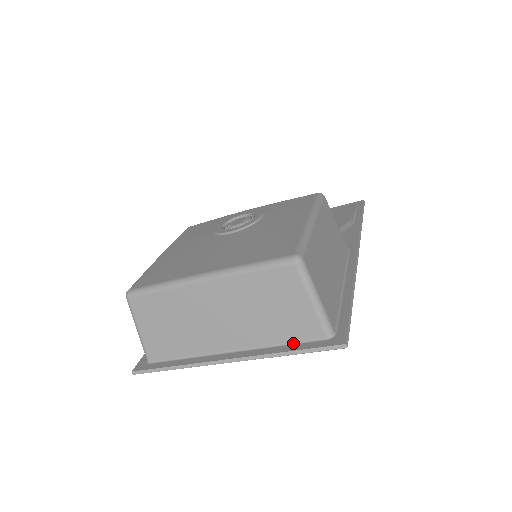
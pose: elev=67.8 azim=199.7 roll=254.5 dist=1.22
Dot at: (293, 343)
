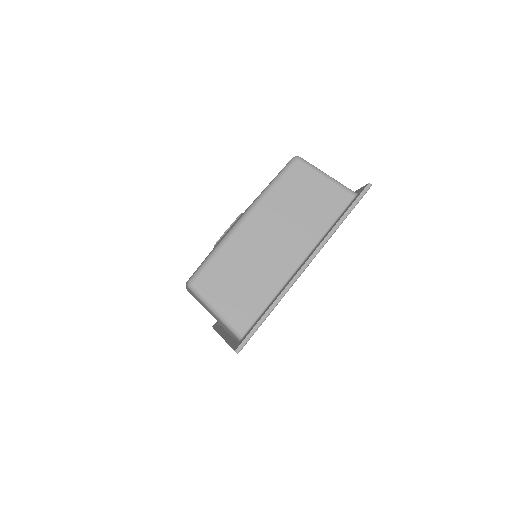
Dot at: (338, 218)
